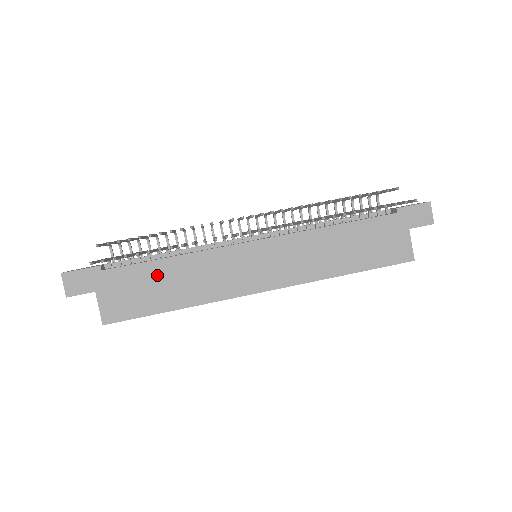
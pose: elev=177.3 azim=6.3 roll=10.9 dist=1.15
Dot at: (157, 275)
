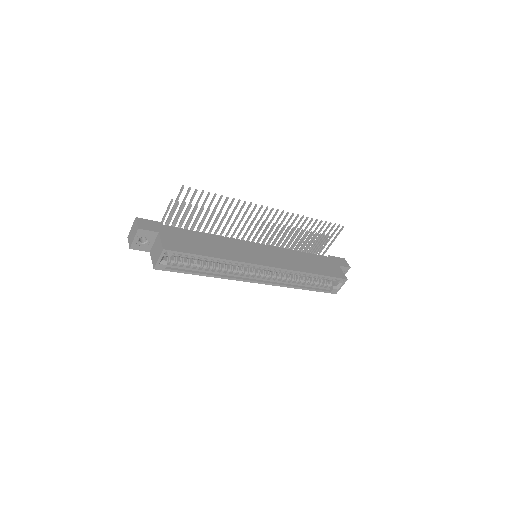
Dot at: (200, 238)
